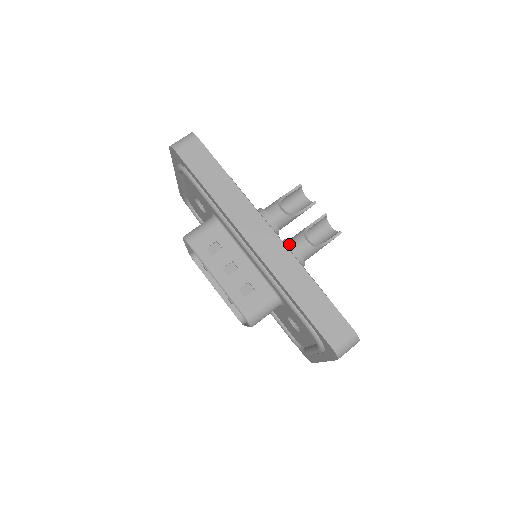
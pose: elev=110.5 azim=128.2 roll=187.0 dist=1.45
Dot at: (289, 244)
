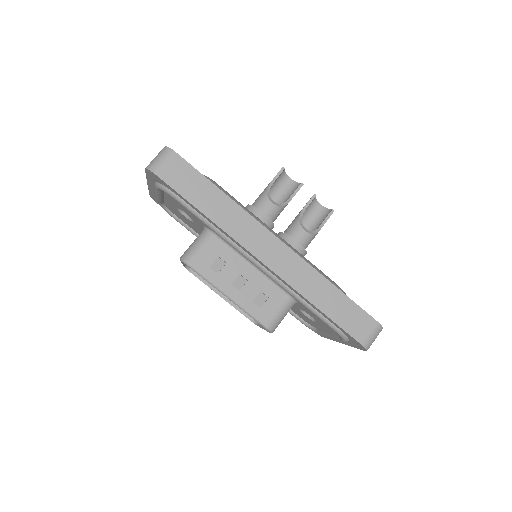
Dot at: (289, 239)
